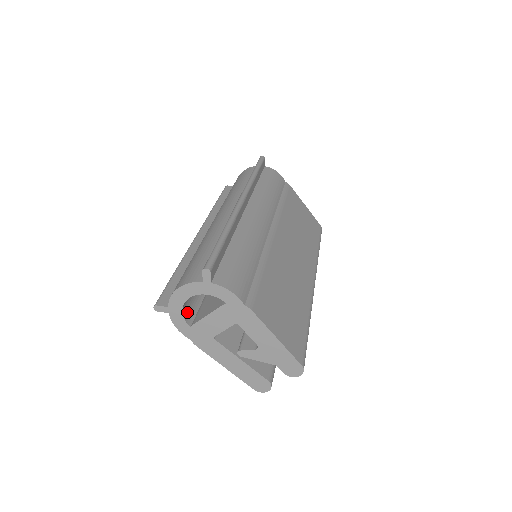
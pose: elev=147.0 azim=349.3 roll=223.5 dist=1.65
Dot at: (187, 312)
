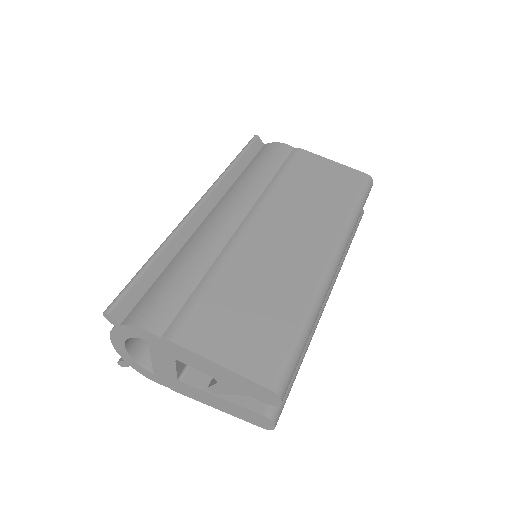
Dot at: (149, 358)
